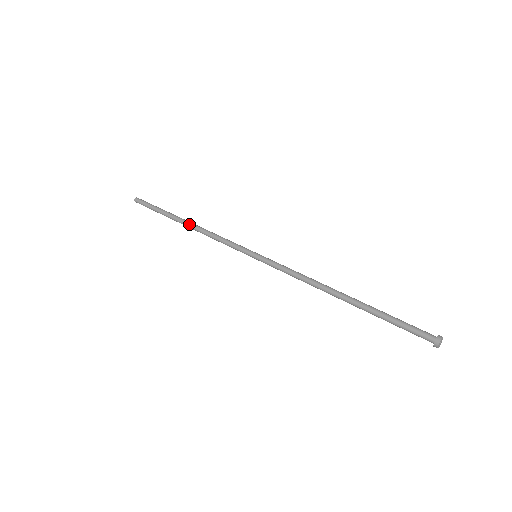
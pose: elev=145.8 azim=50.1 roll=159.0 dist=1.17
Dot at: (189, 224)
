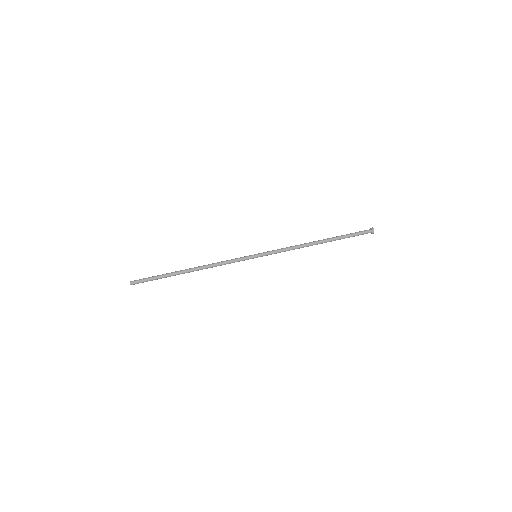
Dot at: occluded
